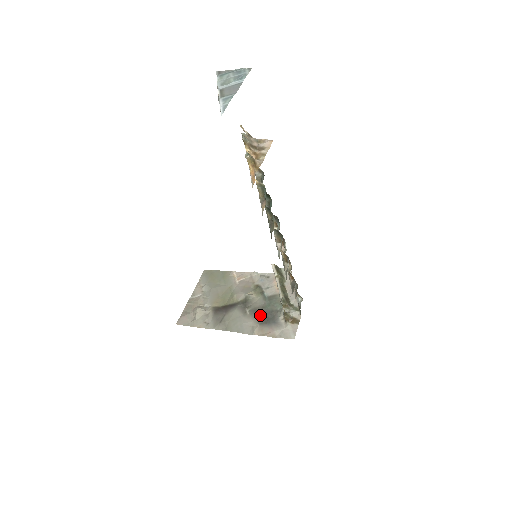
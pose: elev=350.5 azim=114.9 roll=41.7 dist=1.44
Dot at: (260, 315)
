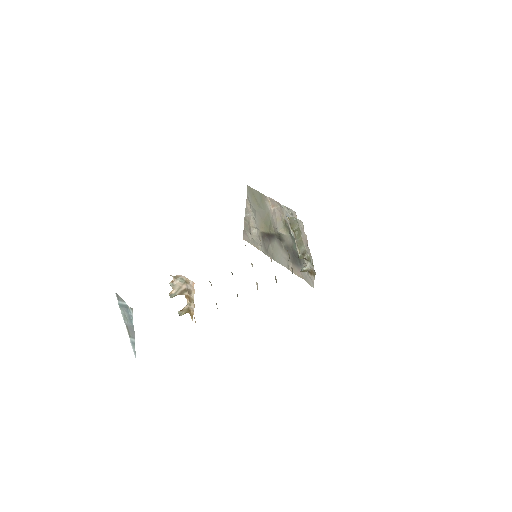
Dot at: (291, 254)
